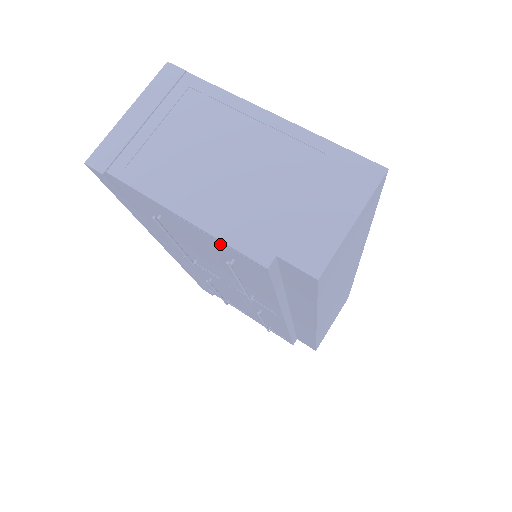
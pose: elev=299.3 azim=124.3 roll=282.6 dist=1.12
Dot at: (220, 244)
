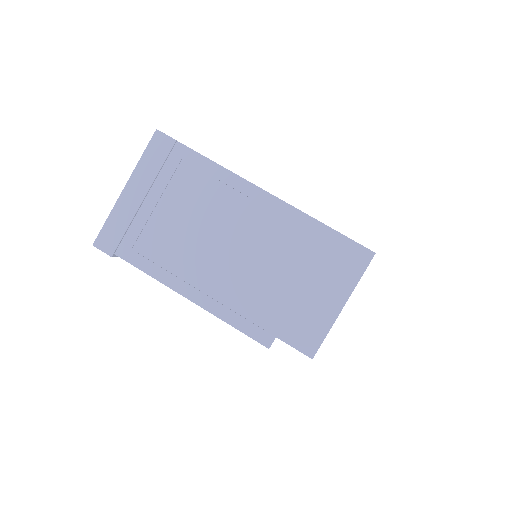
Dot at: occluded
